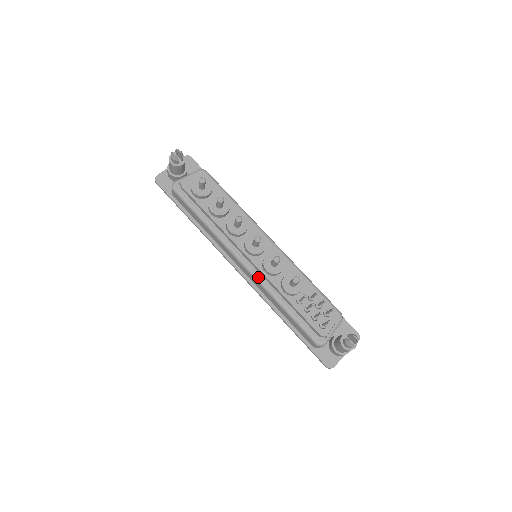
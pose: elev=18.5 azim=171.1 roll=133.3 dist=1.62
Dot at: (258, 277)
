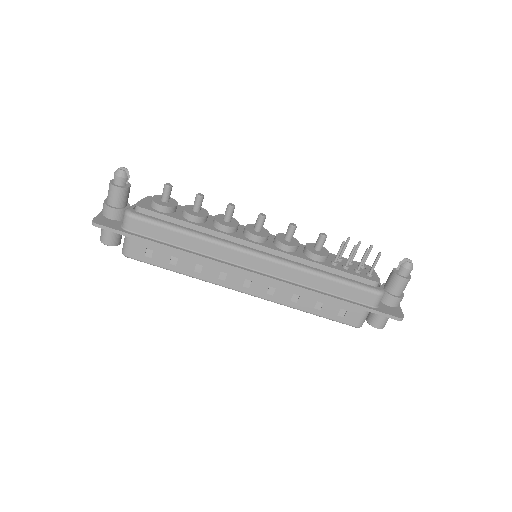
Dot at: (281, 259)
